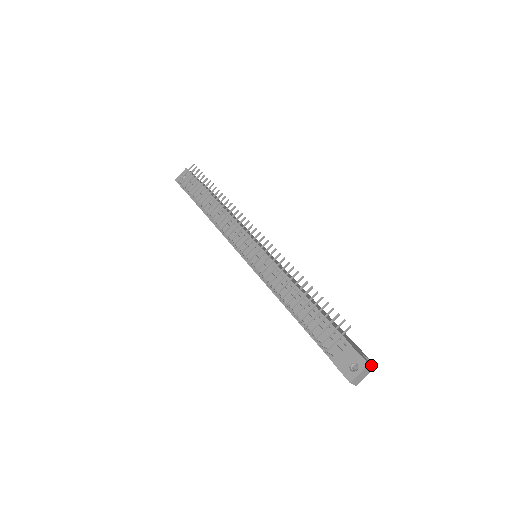
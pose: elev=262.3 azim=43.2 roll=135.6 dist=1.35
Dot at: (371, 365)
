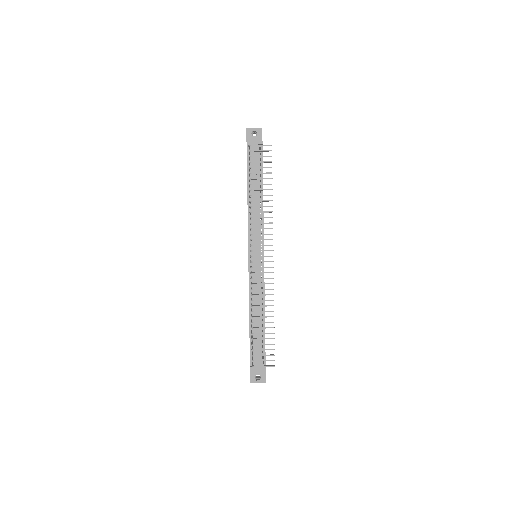
Dot at: occluded
